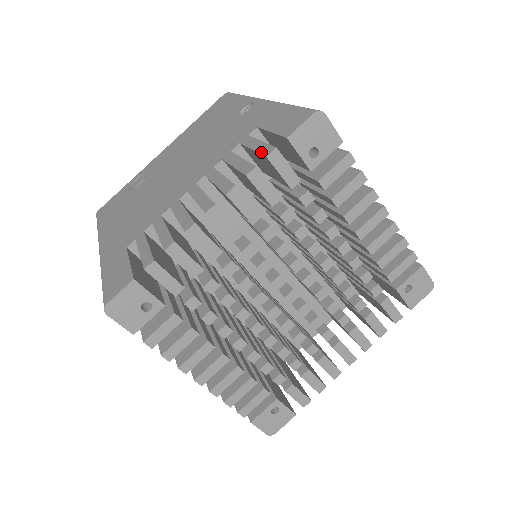
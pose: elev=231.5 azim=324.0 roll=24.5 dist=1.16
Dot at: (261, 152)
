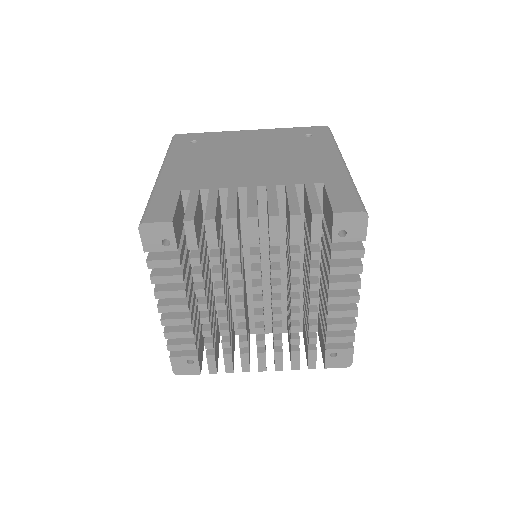
Dot at: occluded
